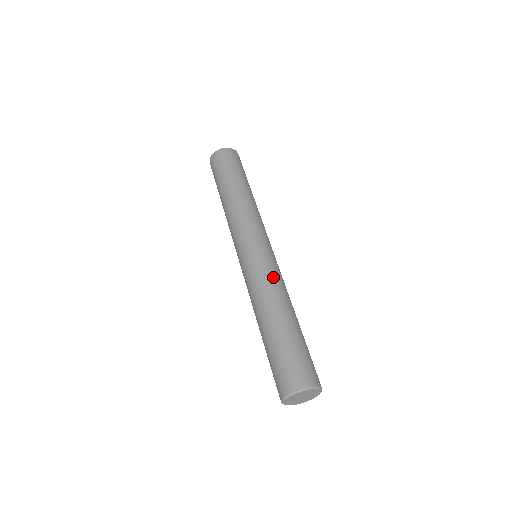
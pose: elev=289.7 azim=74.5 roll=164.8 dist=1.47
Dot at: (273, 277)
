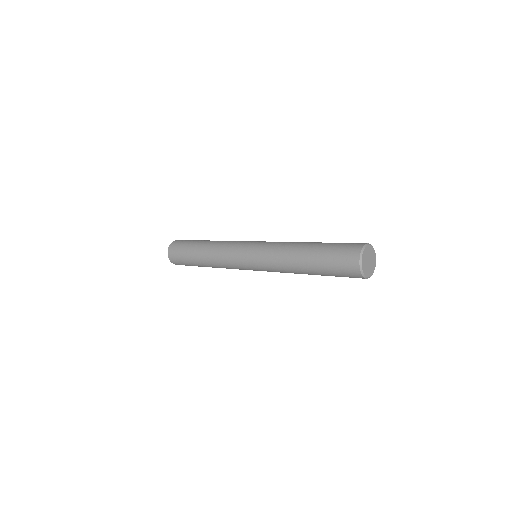
Dot at: (281, 242)
